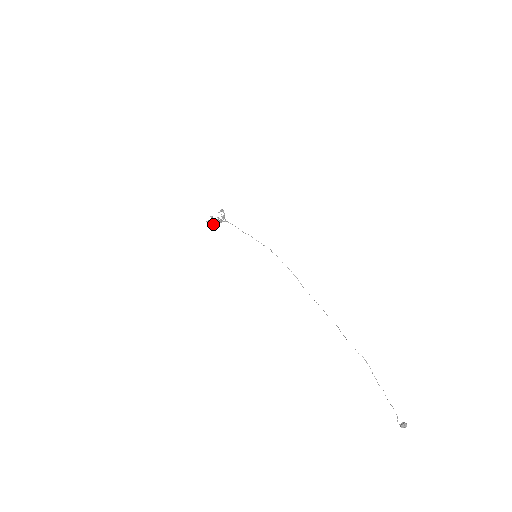
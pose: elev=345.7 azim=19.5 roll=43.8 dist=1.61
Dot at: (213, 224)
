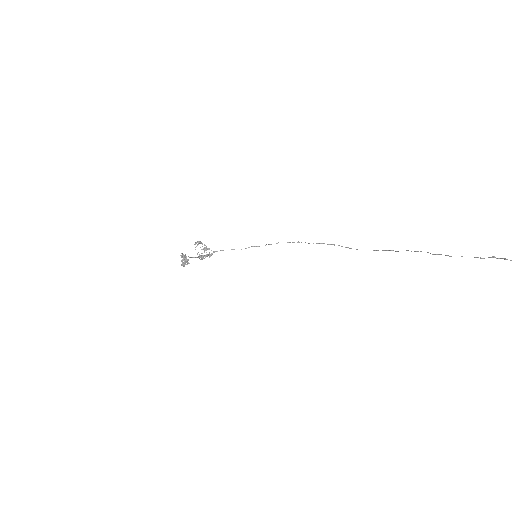
Dot at: (187, 261)
